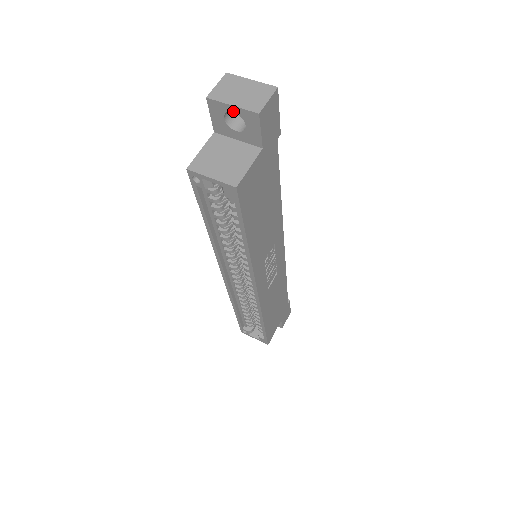
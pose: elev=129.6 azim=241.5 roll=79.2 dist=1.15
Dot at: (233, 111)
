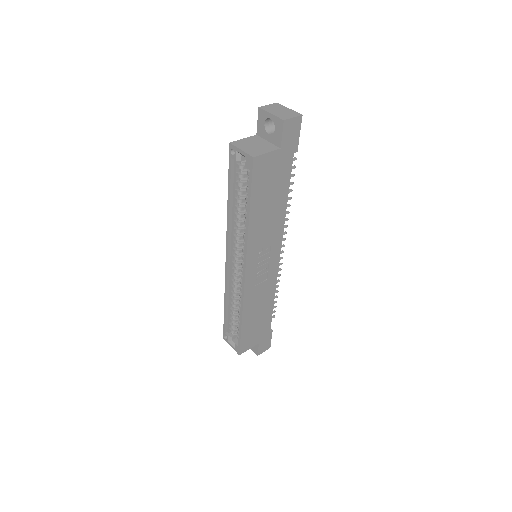
Dot at: (270, 118)
